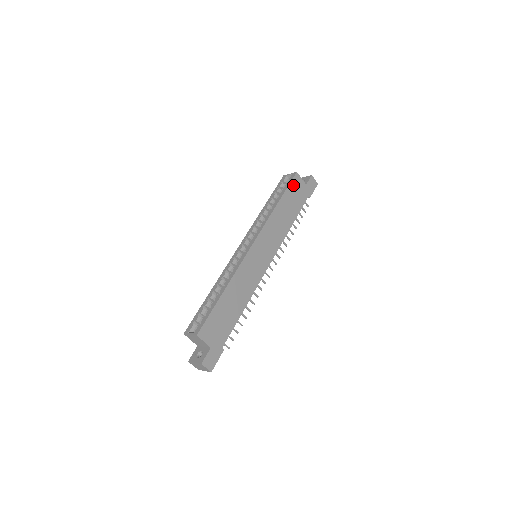
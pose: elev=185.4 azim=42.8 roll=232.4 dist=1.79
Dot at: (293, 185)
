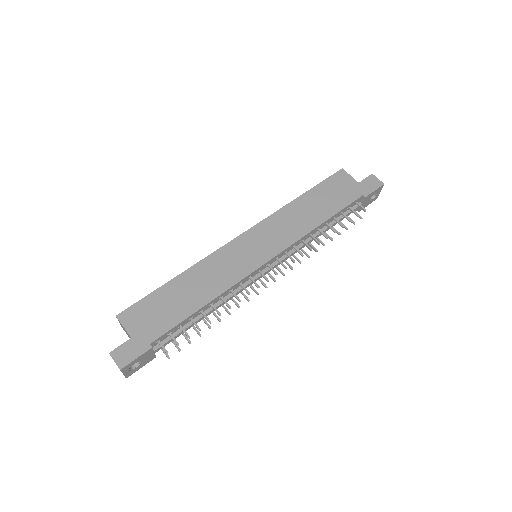
Dot at: (332, 181)
